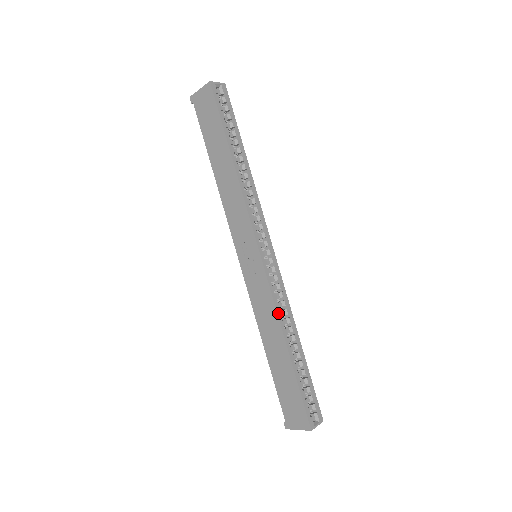
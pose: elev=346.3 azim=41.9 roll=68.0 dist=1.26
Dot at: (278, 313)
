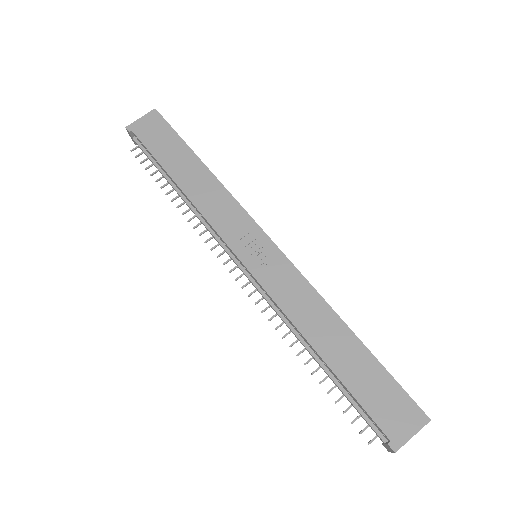
Dot at: (318, 294)
